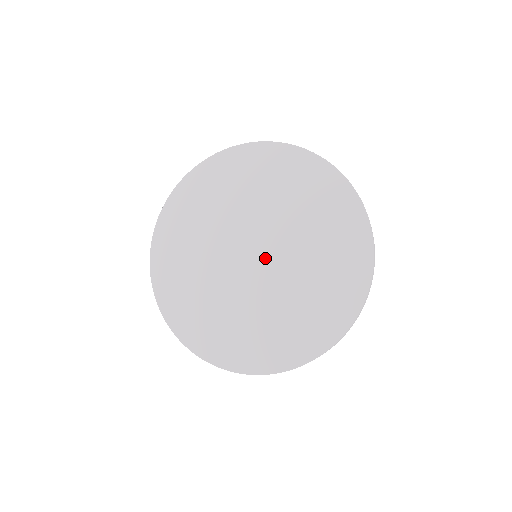
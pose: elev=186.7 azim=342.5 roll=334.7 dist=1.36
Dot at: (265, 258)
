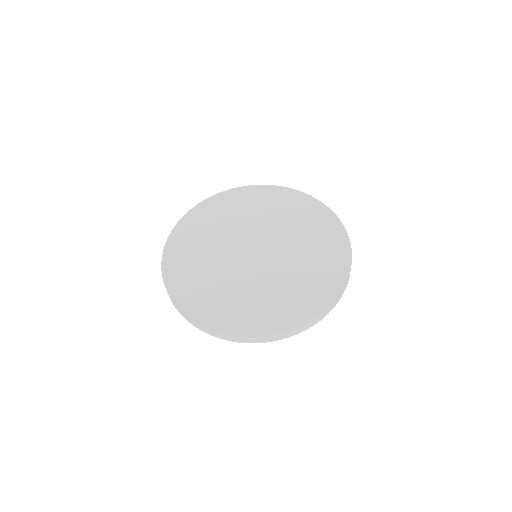
Dot at: (258, 259)
